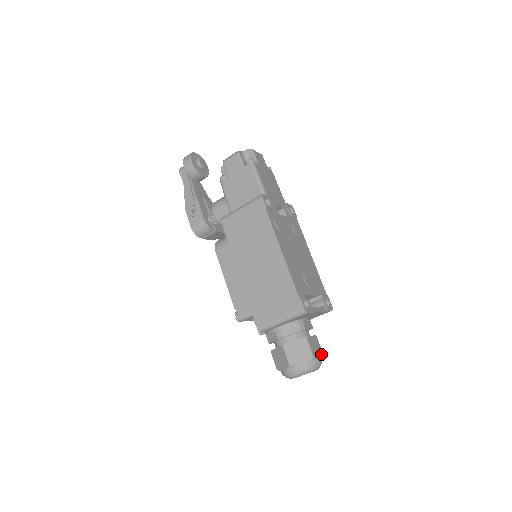
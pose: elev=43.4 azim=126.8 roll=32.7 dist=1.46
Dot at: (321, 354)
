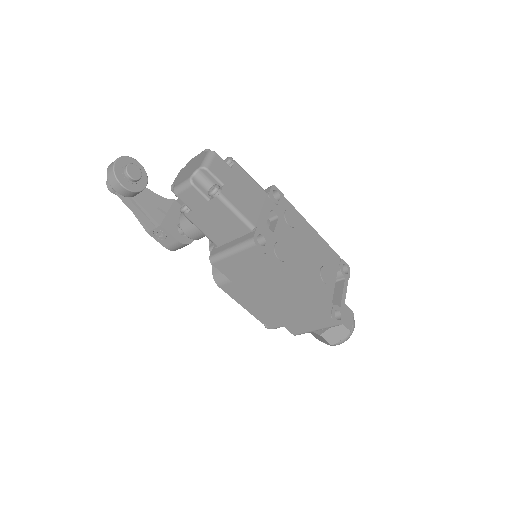
Dot at: (352, 316)
